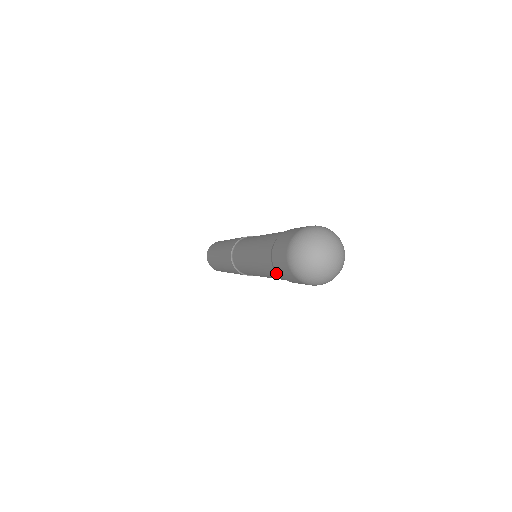
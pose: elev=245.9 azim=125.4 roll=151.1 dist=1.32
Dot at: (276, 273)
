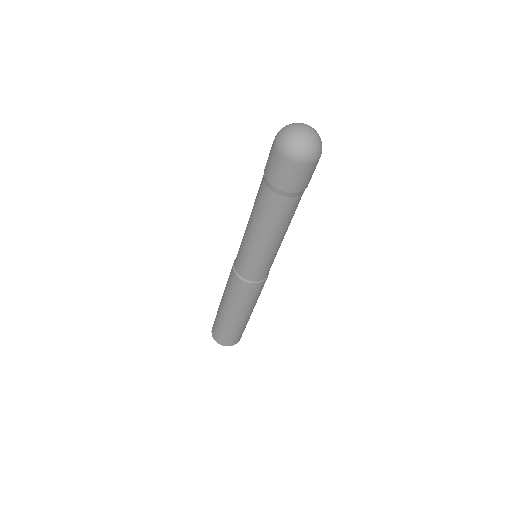
Dot at: (267, 189)
